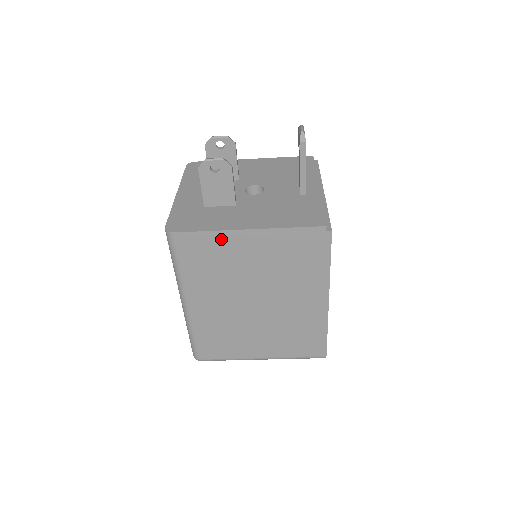
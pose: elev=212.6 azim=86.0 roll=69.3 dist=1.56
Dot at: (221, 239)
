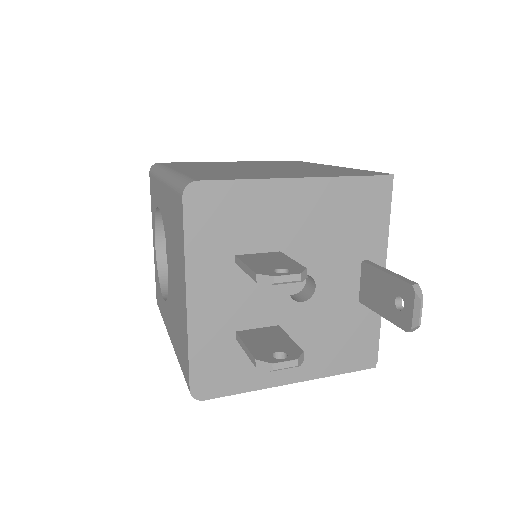
Dot at: occluded
